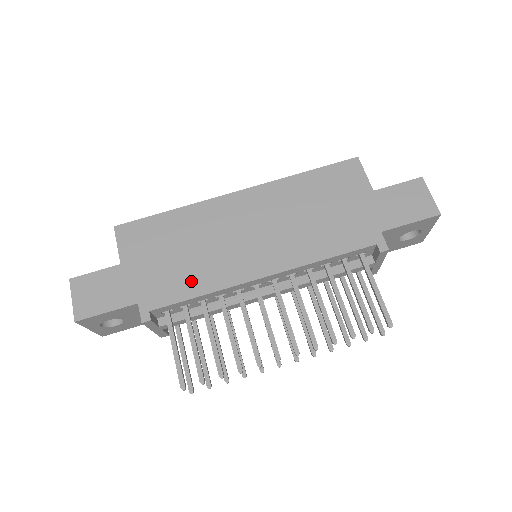
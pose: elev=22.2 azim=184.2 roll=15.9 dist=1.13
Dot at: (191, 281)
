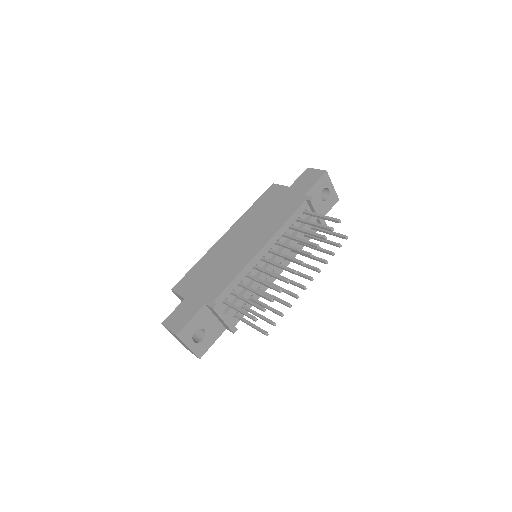
Dot at: (226, 276)
